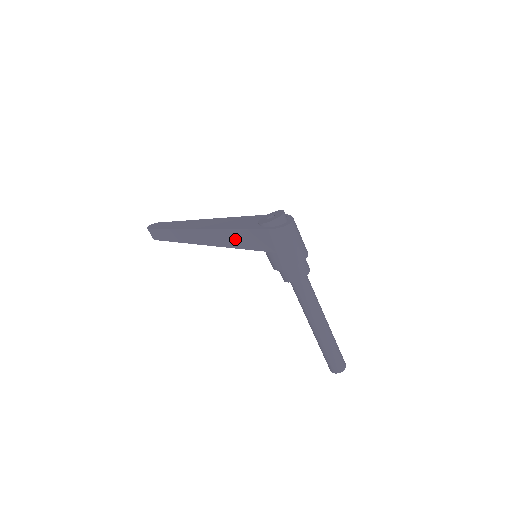
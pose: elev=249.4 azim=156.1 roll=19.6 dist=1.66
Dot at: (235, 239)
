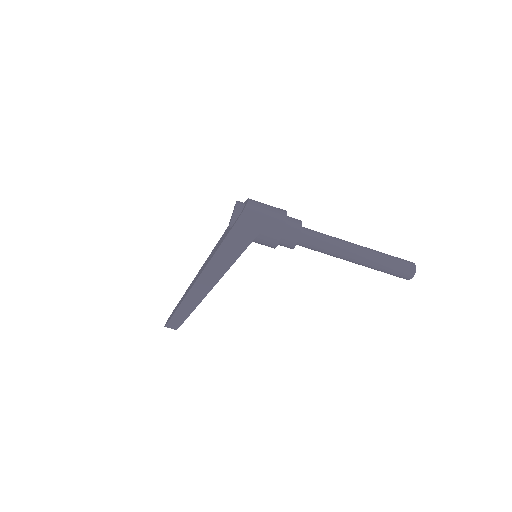
Dot at: (225, 257)
